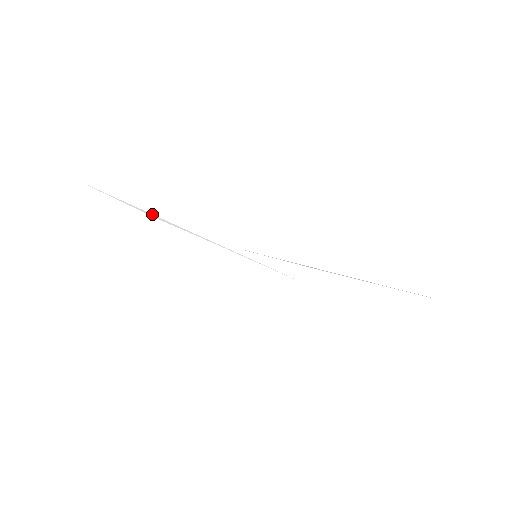
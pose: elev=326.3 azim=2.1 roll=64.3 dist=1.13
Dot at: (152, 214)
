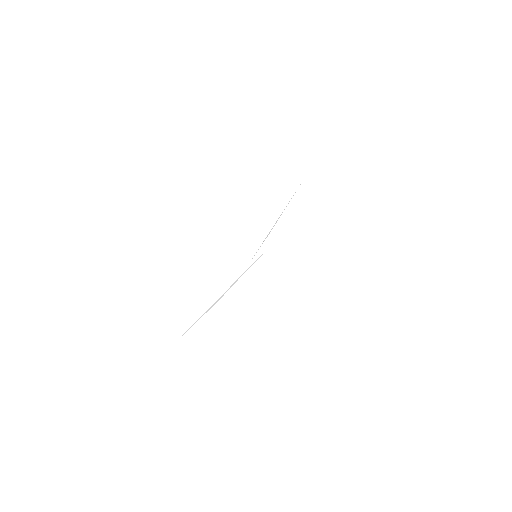
Dot at: (212, 305)
